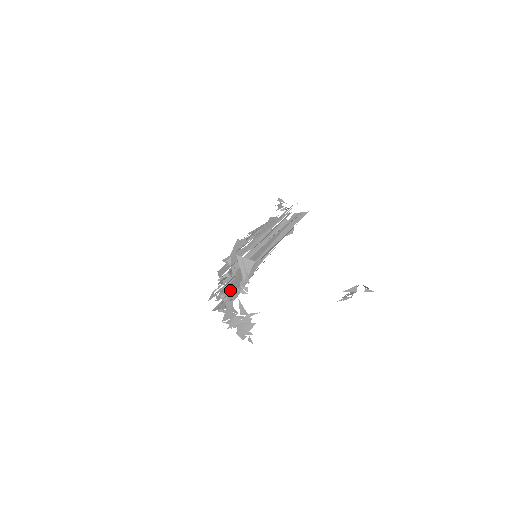
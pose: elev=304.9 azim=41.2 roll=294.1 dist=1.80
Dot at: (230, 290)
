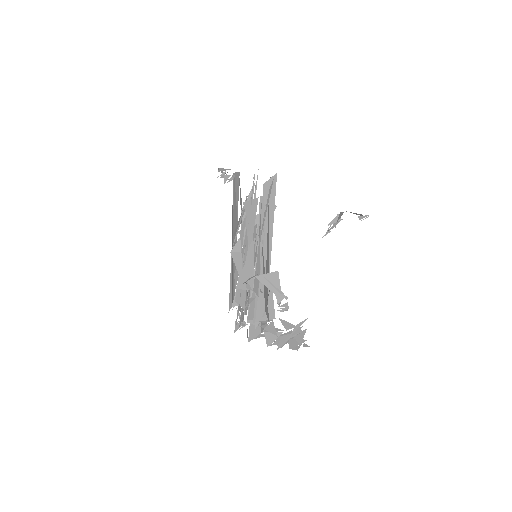
Dot at: occluded
